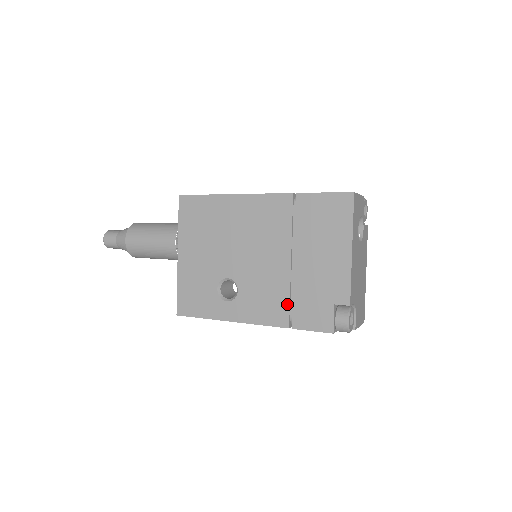
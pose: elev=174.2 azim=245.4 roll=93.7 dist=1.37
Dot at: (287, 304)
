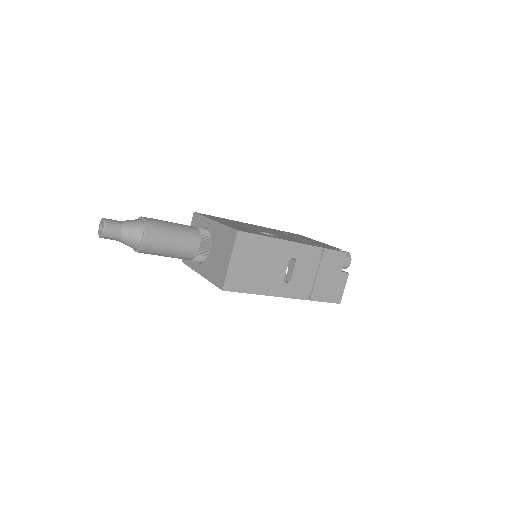
Dot at: (310, 243)
